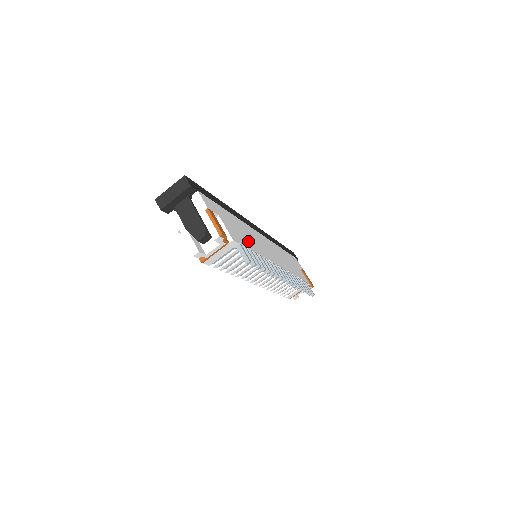
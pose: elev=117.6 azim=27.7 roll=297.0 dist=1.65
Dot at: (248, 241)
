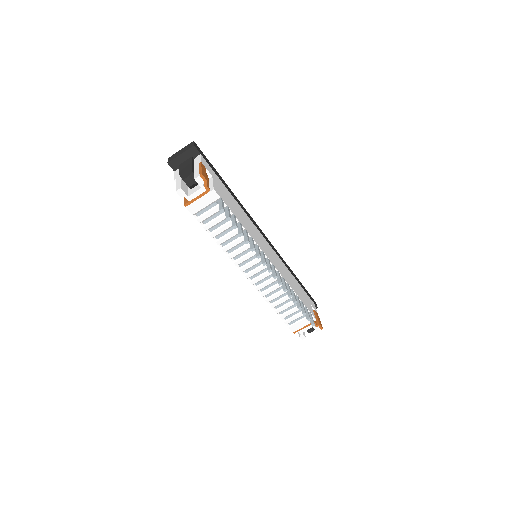
Dot at: (238, 215)
